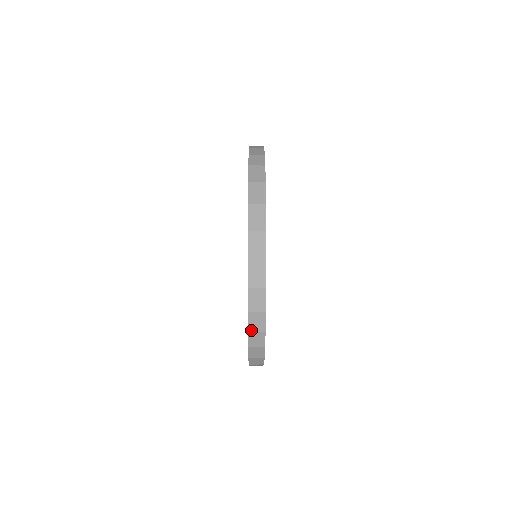
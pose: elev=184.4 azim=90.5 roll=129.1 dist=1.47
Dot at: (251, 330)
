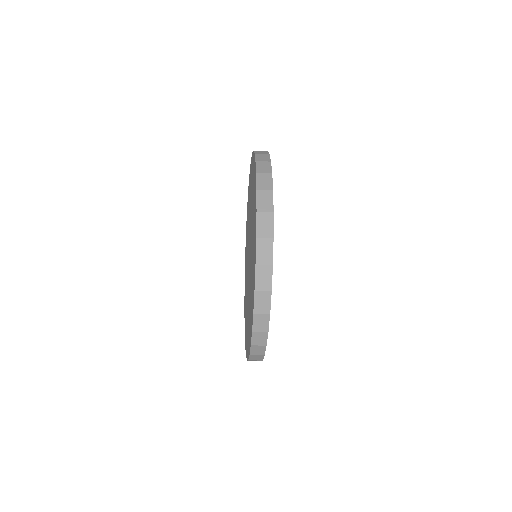
Dot at: (255, 330)
